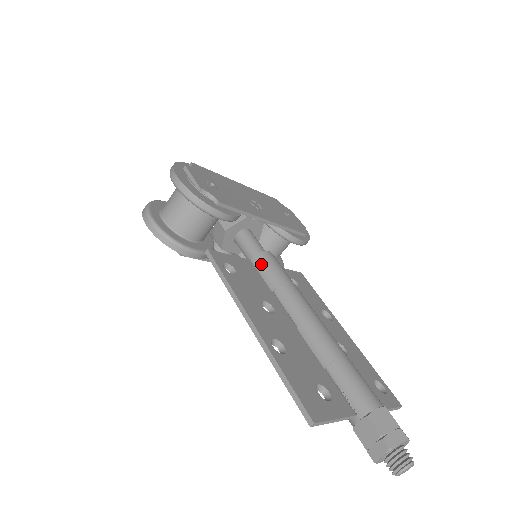
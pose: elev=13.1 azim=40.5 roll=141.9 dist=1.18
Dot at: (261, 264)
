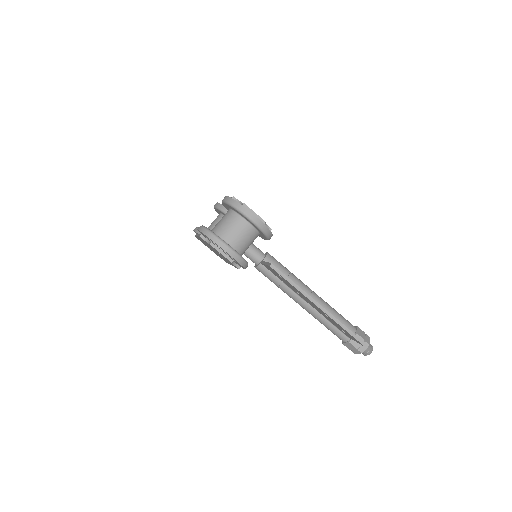
Dot at: (272, 263)
